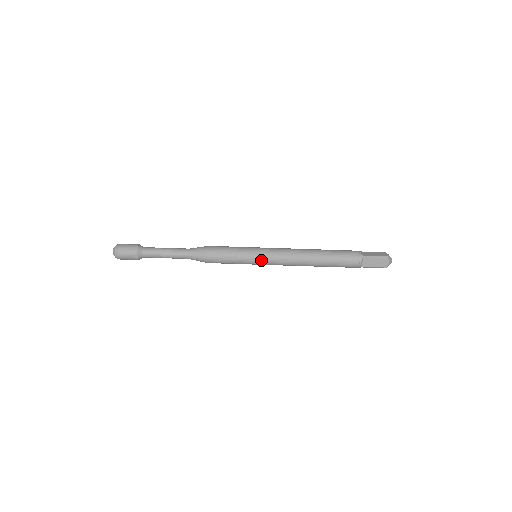
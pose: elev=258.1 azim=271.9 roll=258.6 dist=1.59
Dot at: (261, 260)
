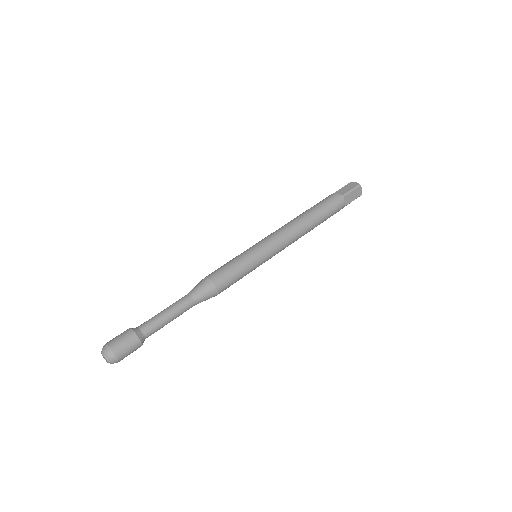
Dot at: (259, 245)
